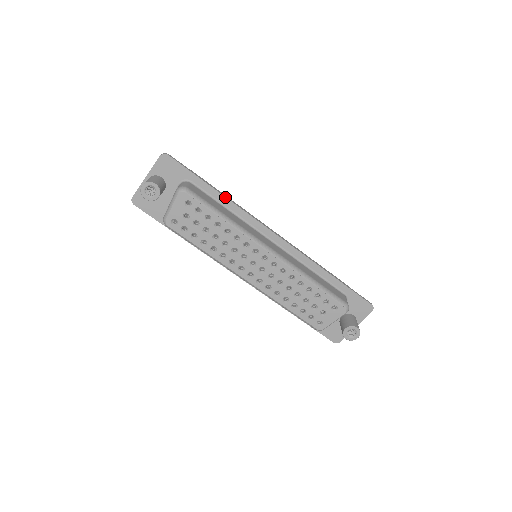
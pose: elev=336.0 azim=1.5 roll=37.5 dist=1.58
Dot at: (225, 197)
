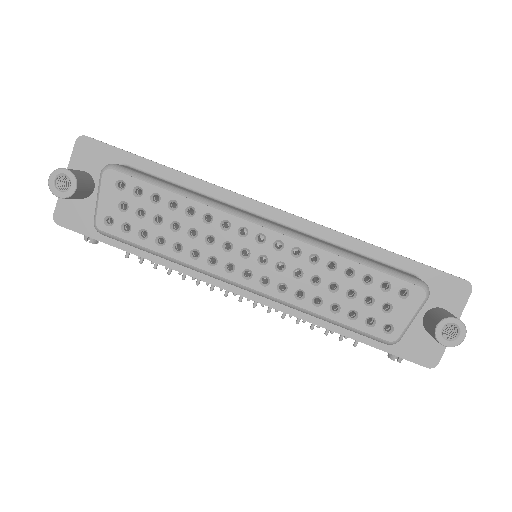
Dot at: (181, 172)
